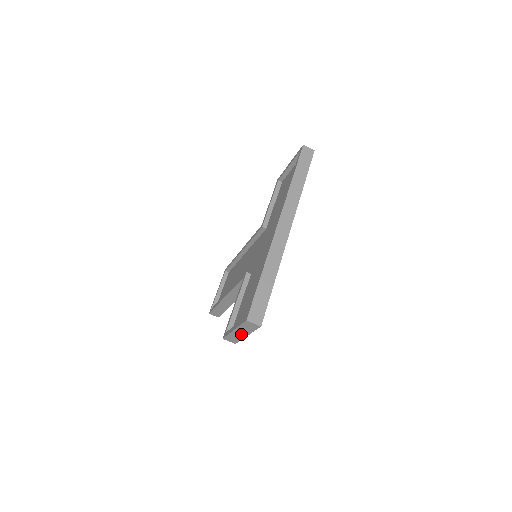
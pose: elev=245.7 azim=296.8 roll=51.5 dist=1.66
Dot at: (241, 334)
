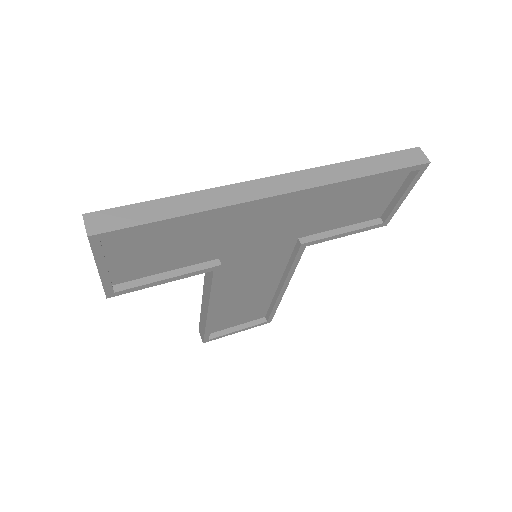
Dot at: occluded
